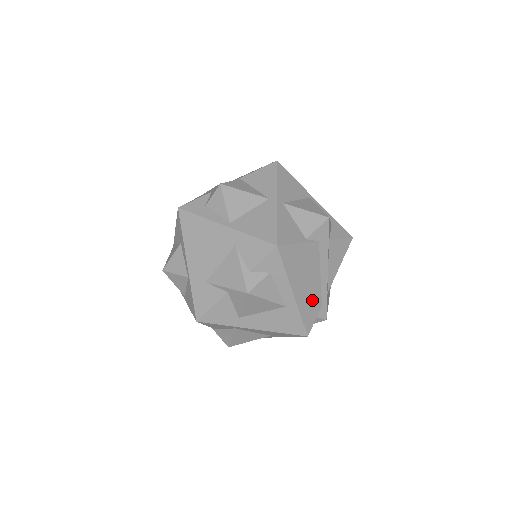
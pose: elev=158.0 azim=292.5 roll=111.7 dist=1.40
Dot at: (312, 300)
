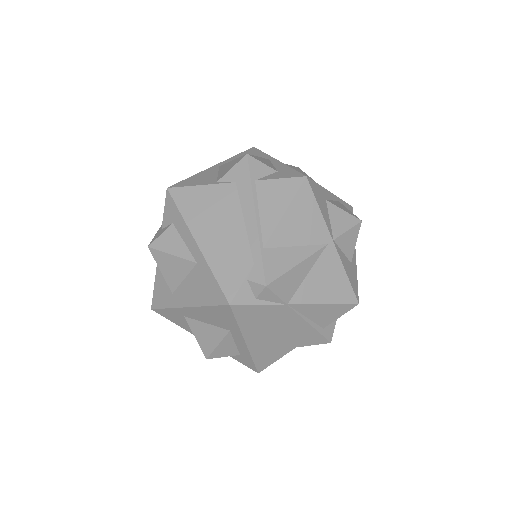
Dot at: (233, 254)
